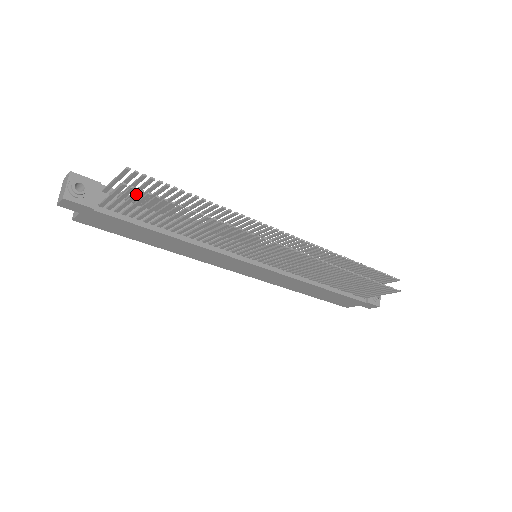
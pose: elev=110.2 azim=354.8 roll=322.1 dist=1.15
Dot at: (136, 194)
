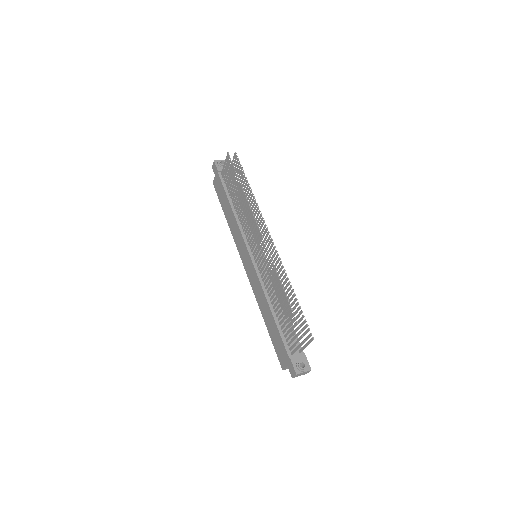
Dot at: (229, 162)
